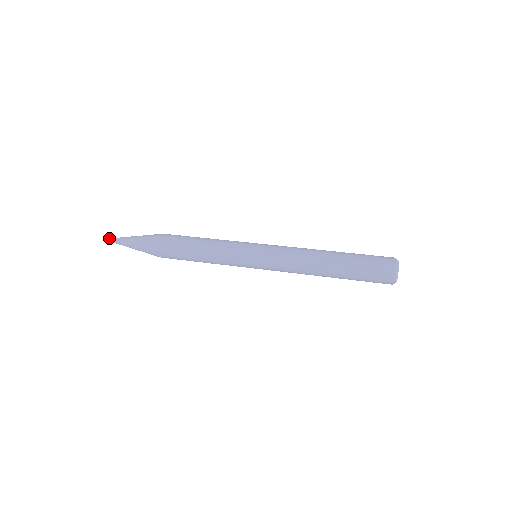
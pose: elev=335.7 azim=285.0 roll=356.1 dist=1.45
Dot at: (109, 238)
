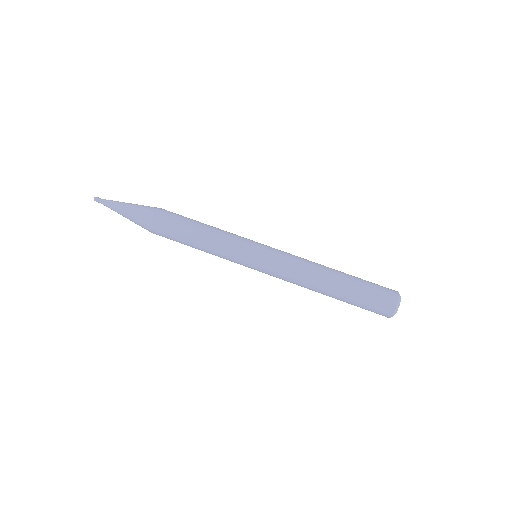
Dot at: (97, 198)
